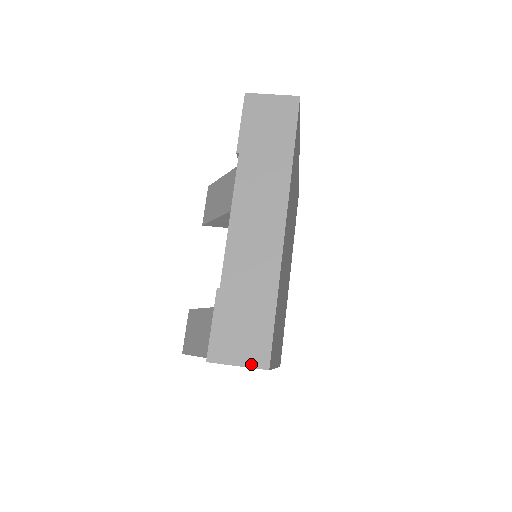
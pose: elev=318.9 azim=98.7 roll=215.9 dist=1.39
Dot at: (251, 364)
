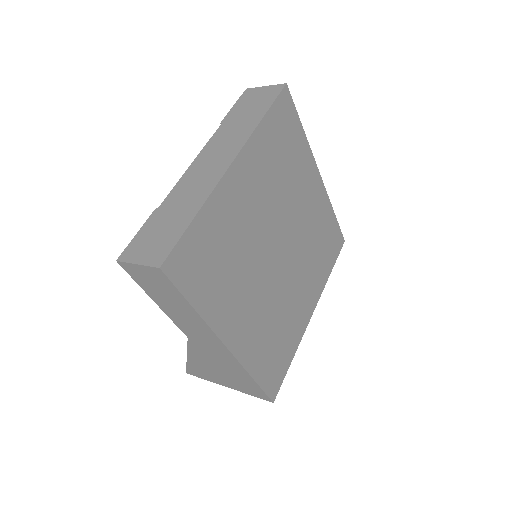
Dot at: (148, 263)
